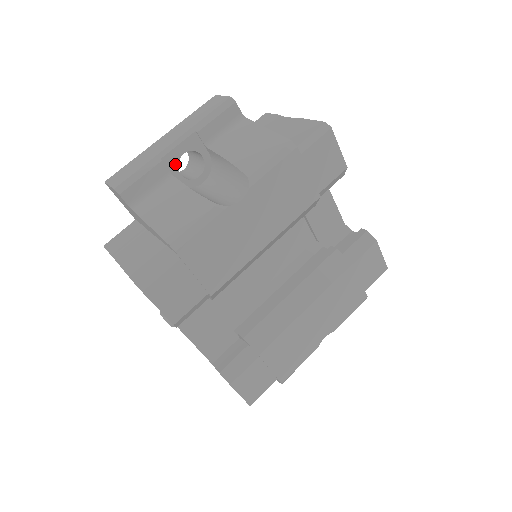
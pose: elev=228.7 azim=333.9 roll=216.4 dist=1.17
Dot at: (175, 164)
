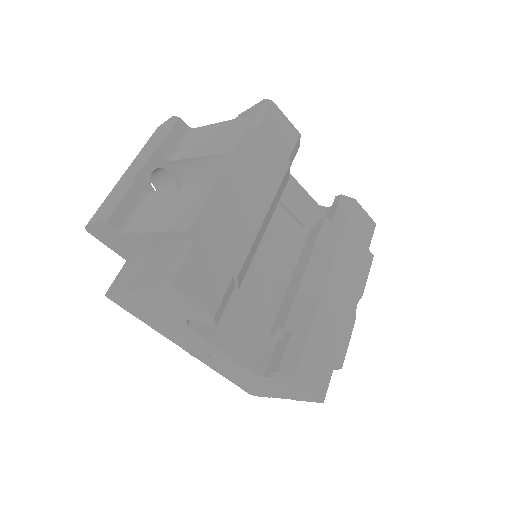
Dot at: (148, 183)
